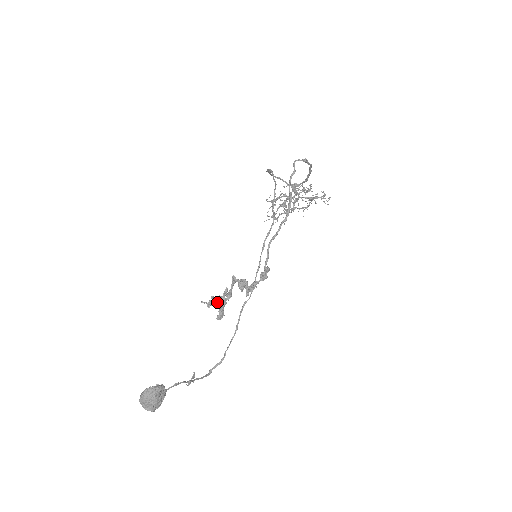
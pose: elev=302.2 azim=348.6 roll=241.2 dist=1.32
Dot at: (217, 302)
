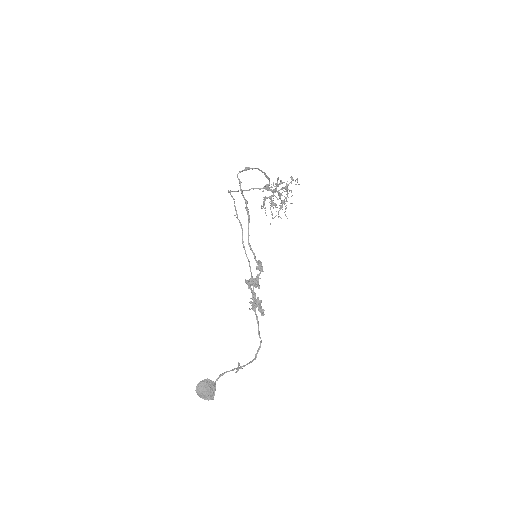
Dot at: (255, 304)
